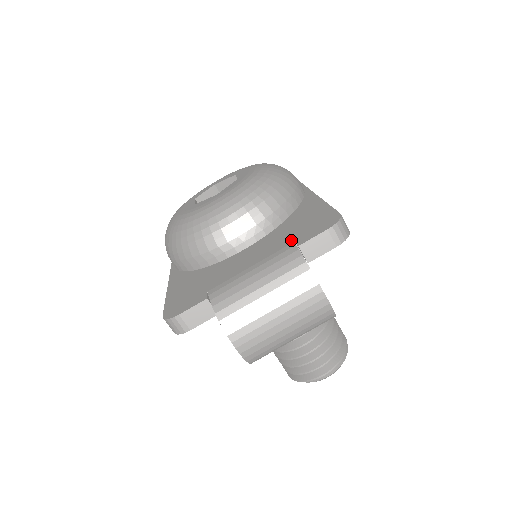
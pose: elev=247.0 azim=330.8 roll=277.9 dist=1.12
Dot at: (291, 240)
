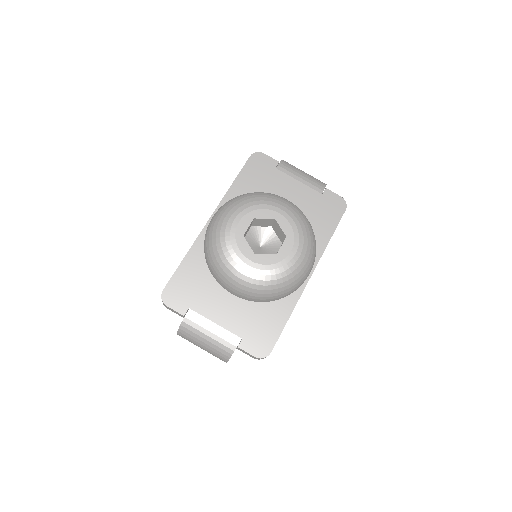
Dot at: (243, 334)
